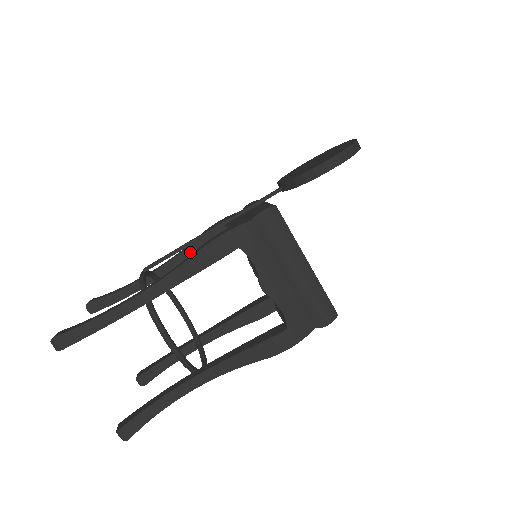
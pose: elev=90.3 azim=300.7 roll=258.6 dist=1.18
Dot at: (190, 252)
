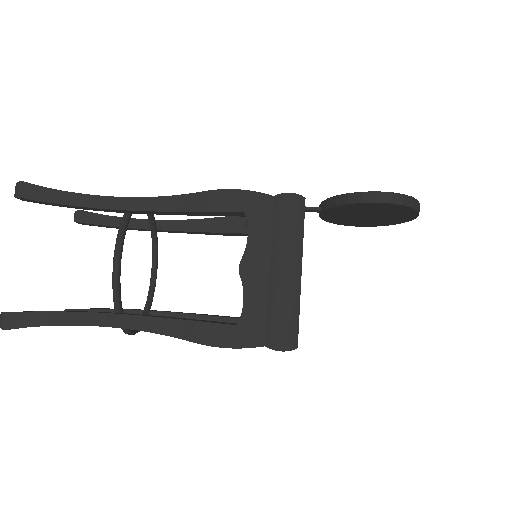
Dot at: (200, 225)
